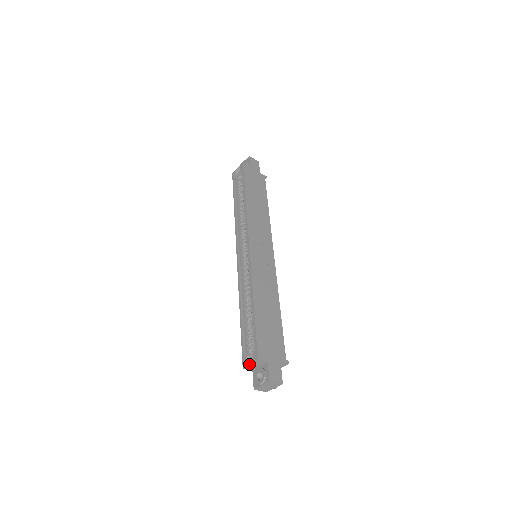
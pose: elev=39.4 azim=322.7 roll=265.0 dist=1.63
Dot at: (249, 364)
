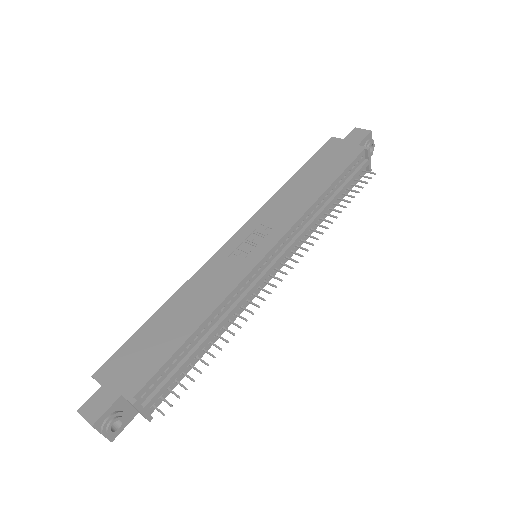
Dot at: occluded
